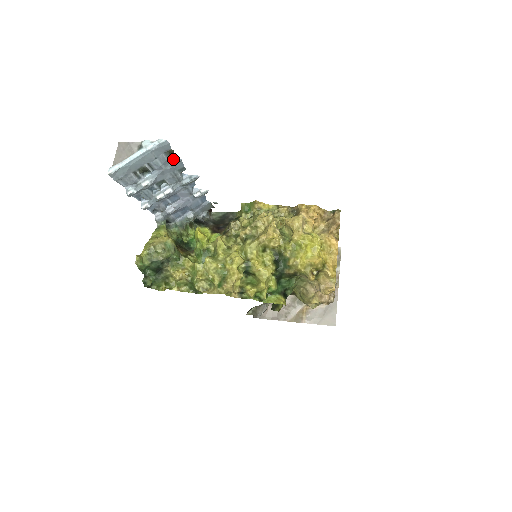
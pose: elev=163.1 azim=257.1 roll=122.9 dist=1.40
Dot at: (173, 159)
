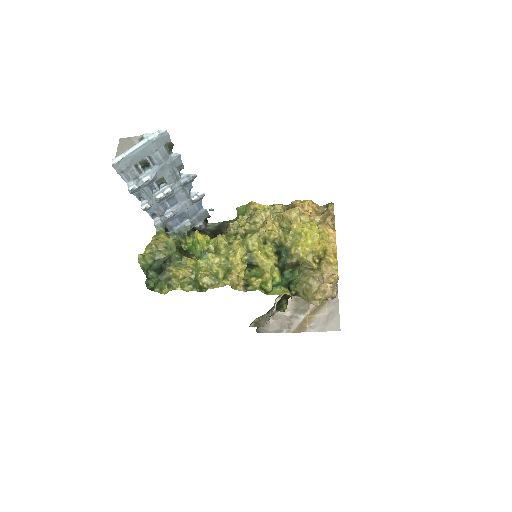
Dot at: (172, 154)
